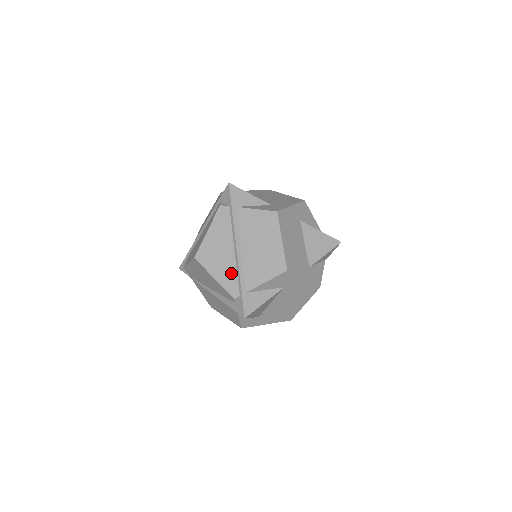
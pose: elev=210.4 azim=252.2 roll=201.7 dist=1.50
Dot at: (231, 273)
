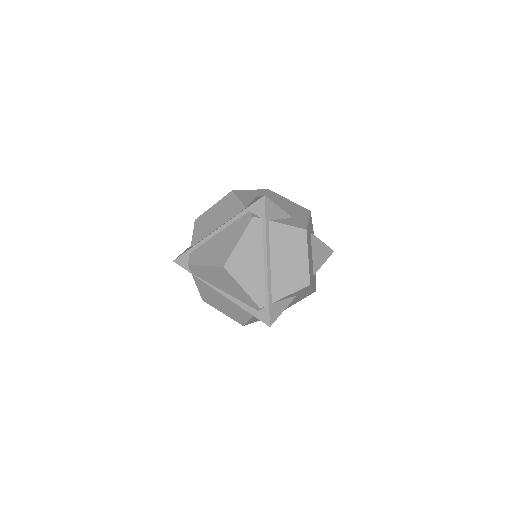
Dot at: (259, 284)
